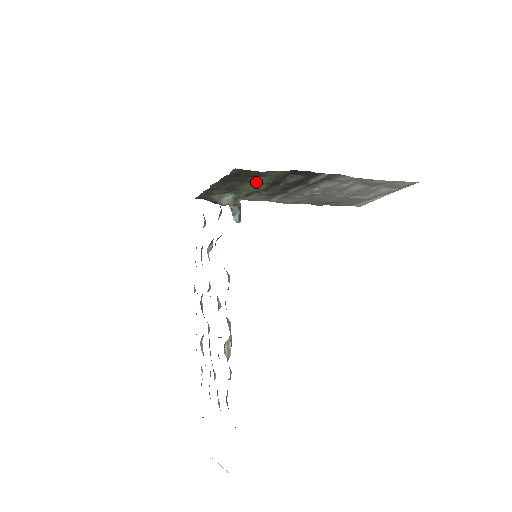
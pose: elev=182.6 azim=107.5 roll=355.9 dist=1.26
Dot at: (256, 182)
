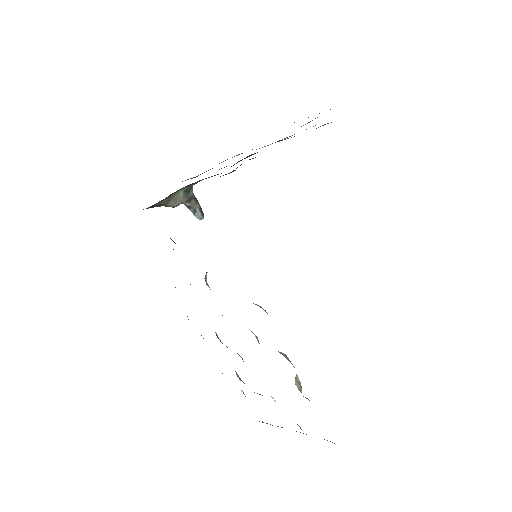
Dot at: occluded
